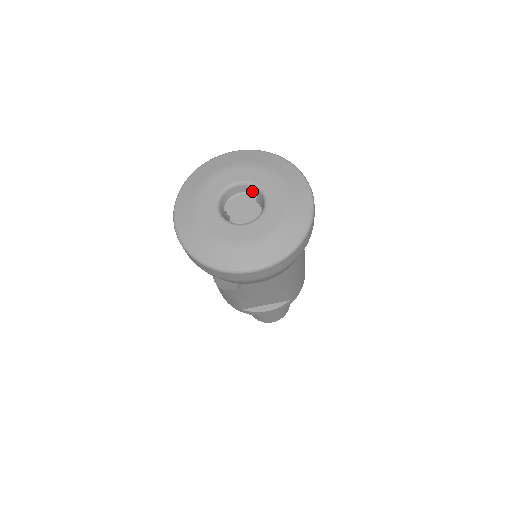
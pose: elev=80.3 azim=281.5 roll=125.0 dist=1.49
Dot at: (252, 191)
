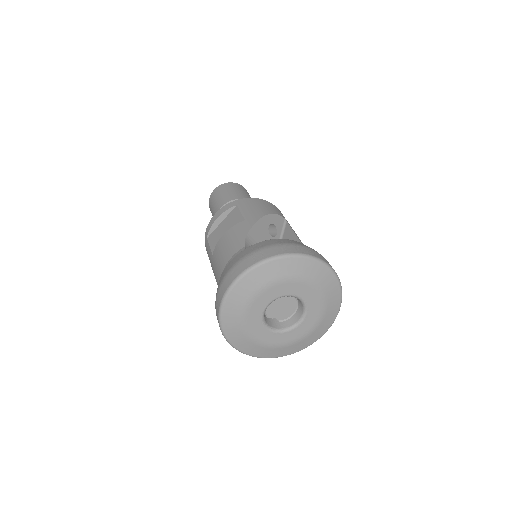
Dot at: occluded
